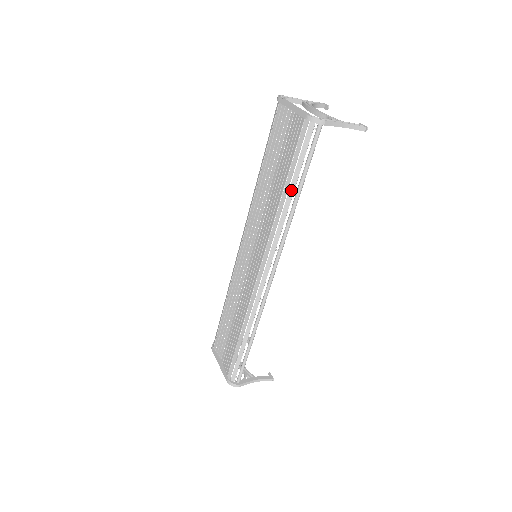
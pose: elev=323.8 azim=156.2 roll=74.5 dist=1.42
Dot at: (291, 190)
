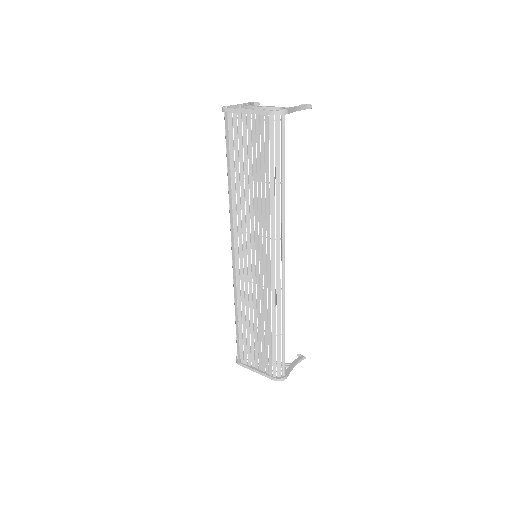
Dot at: (277, 181)
